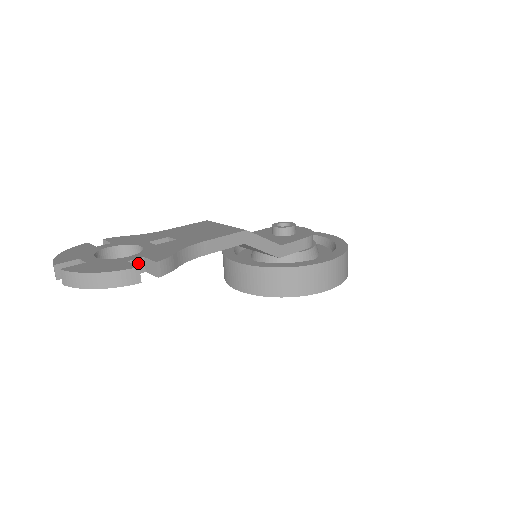
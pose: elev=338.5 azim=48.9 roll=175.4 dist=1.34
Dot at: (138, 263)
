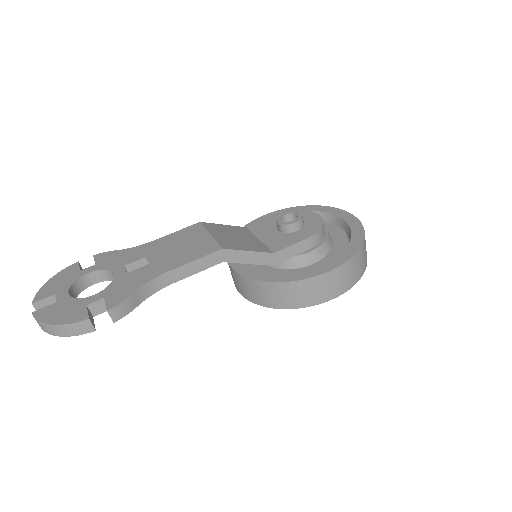
Dot at: (99, 304)
